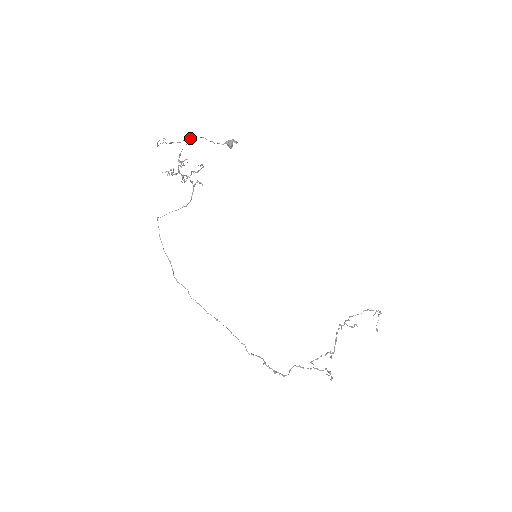
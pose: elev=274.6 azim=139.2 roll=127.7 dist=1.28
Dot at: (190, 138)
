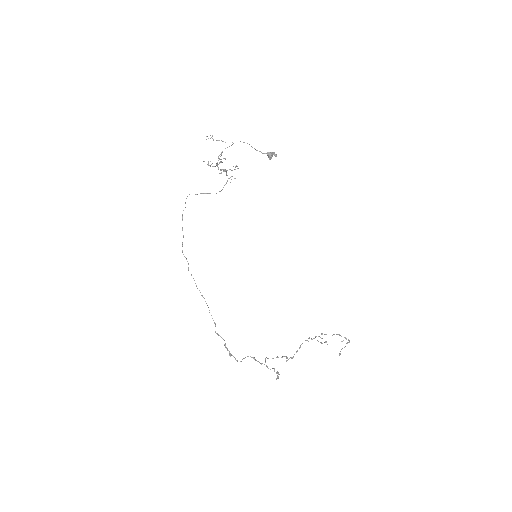
Dot at: occluded
